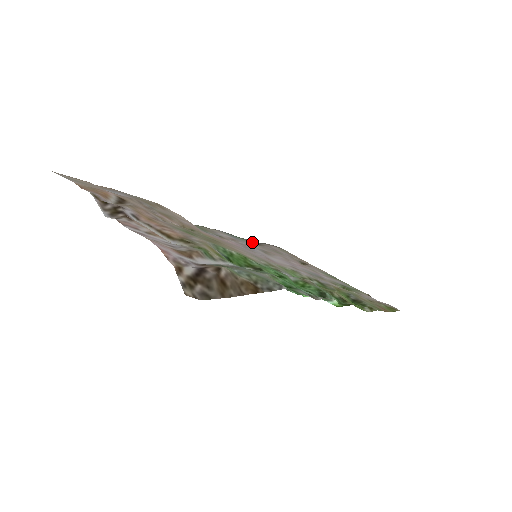
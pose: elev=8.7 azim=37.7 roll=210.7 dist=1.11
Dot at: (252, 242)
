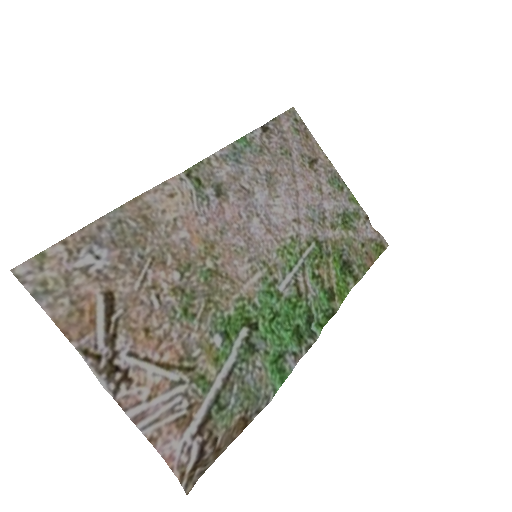
Dot at: (258, 142)
